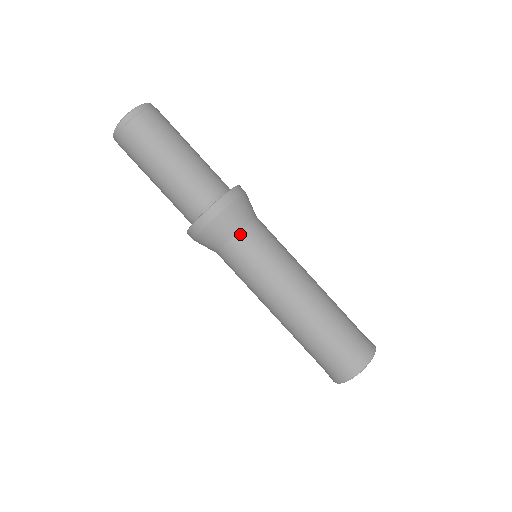
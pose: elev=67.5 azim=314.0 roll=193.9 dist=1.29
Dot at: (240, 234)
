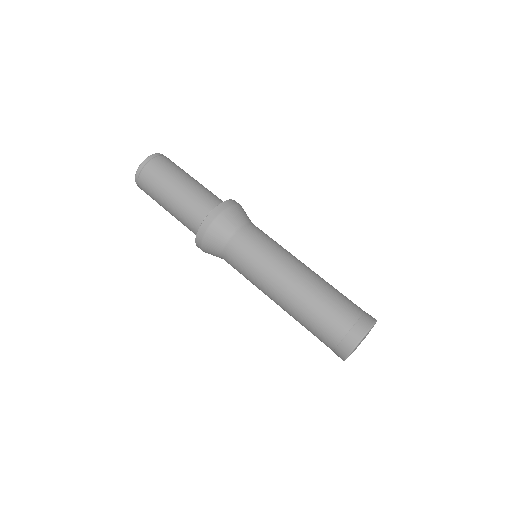
Dot at: (231, 239)
